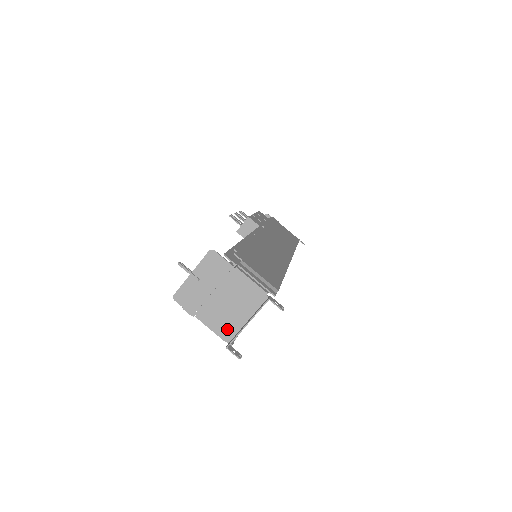
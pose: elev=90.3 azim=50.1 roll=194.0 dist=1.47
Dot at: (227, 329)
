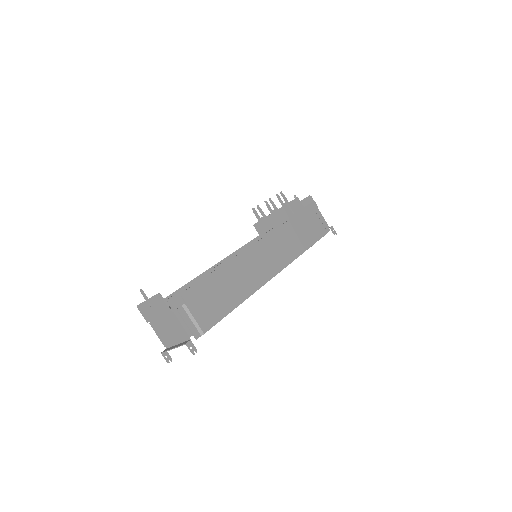
Dot at: (166, 341)
